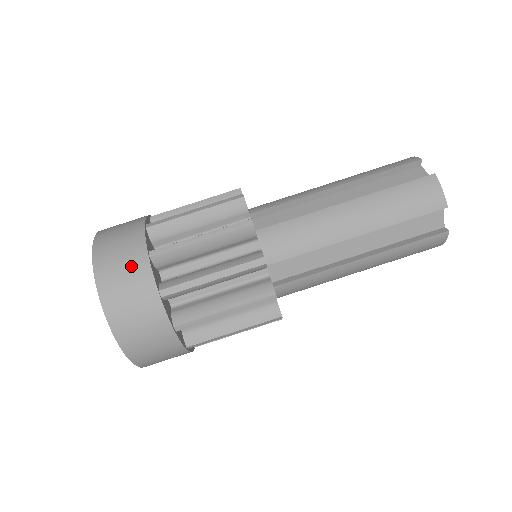
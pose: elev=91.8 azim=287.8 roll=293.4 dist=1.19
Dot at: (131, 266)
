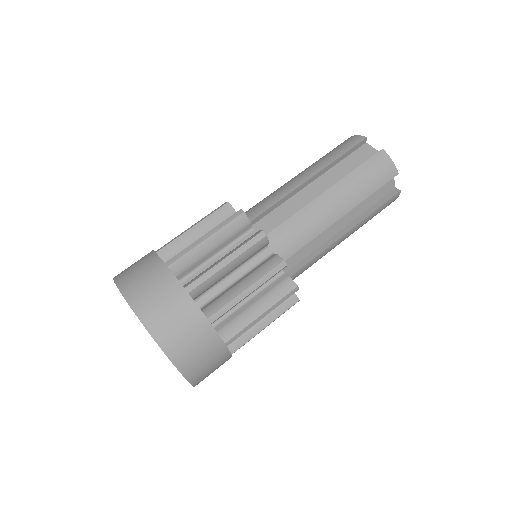
Dot at: (175, 306)
